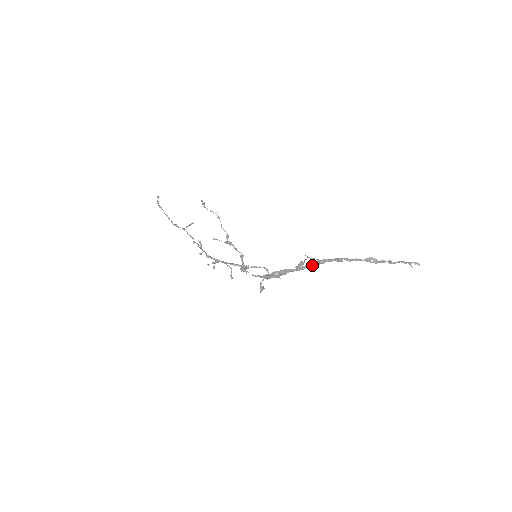
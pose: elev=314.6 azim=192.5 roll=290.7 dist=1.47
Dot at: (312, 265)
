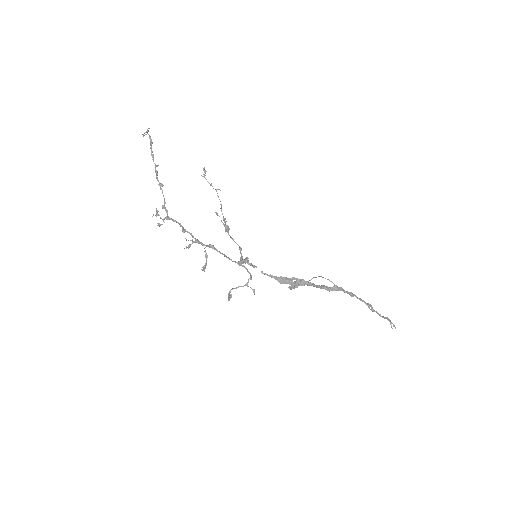
Dot at: (328, 288)
